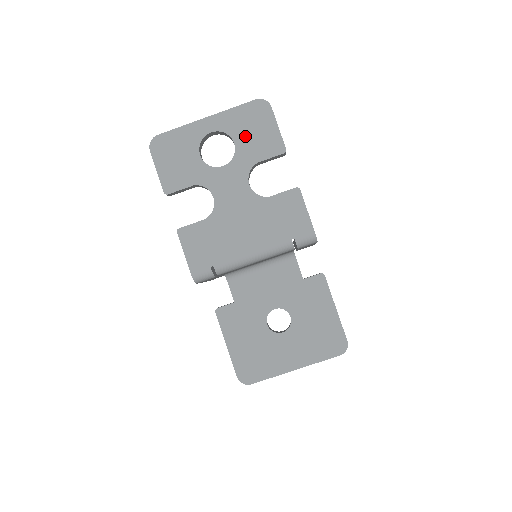
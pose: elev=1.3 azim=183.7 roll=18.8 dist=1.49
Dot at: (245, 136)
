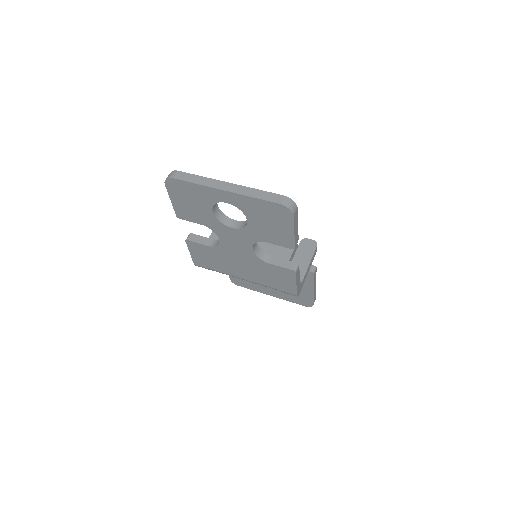
Dot at: (259, 222)
